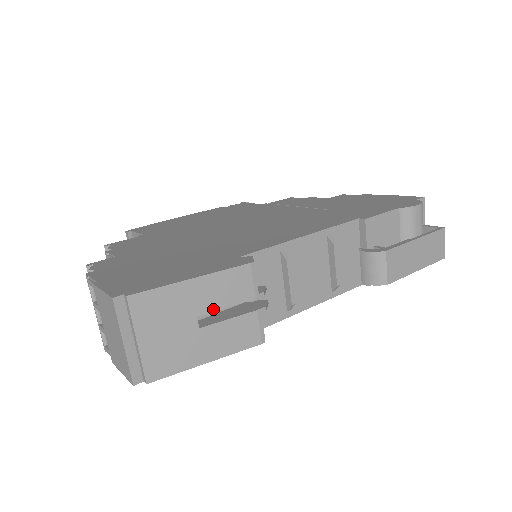
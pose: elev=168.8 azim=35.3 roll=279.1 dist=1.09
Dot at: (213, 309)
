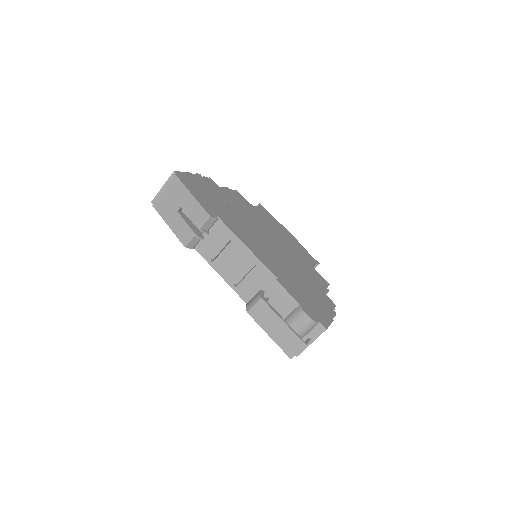
Dot at: (186, 212)
